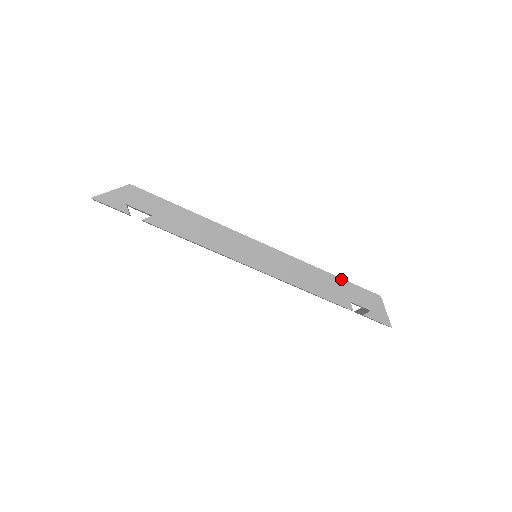
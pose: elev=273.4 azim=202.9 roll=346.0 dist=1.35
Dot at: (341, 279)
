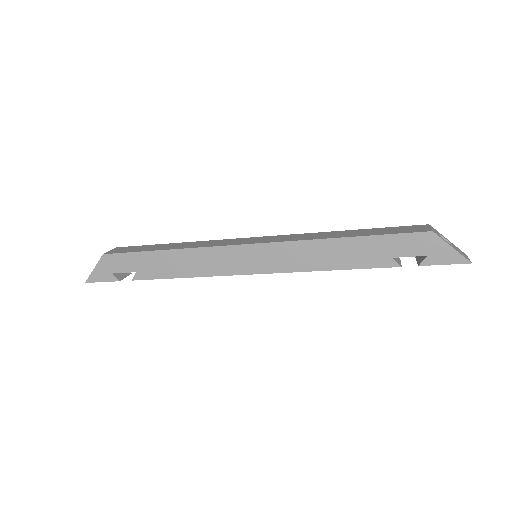
Dot at: (364, 237)
